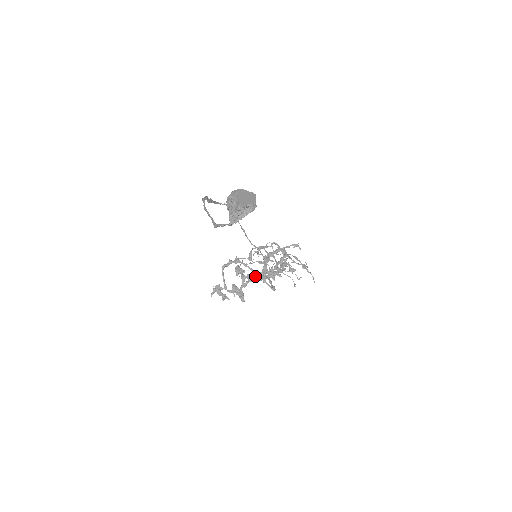
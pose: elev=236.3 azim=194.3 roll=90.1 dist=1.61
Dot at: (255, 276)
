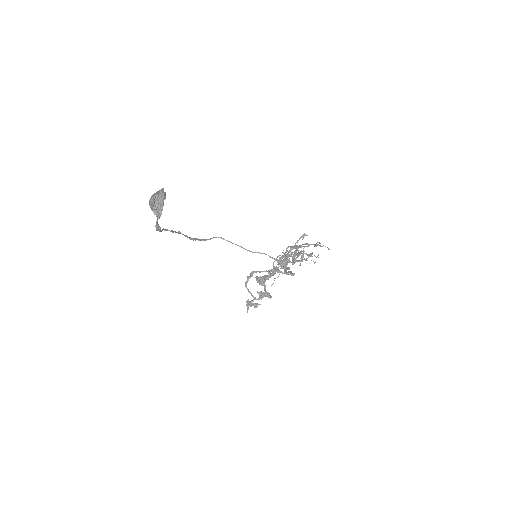
Dot at: (270, 273)
